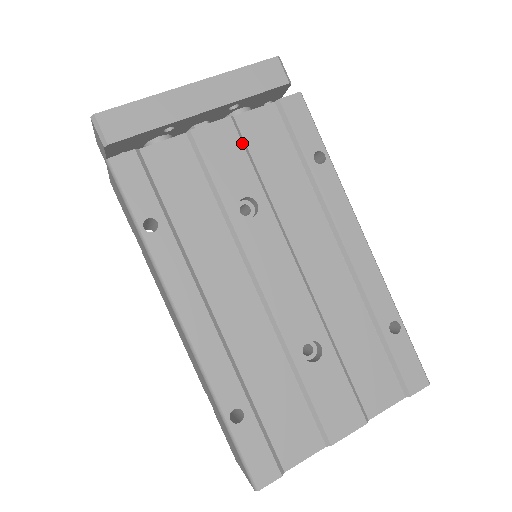
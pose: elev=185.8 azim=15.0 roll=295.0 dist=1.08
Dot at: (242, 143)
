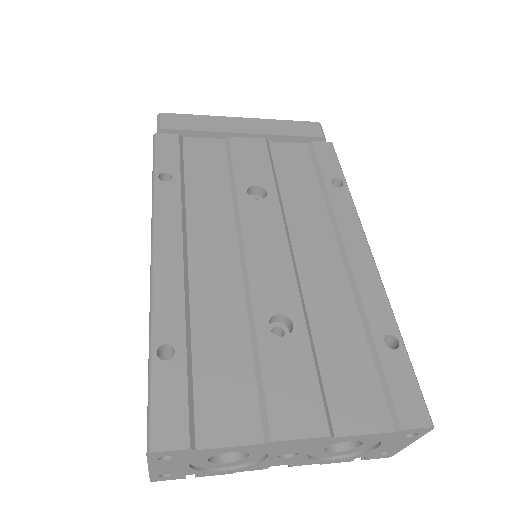
Dot at: (269, 155)
